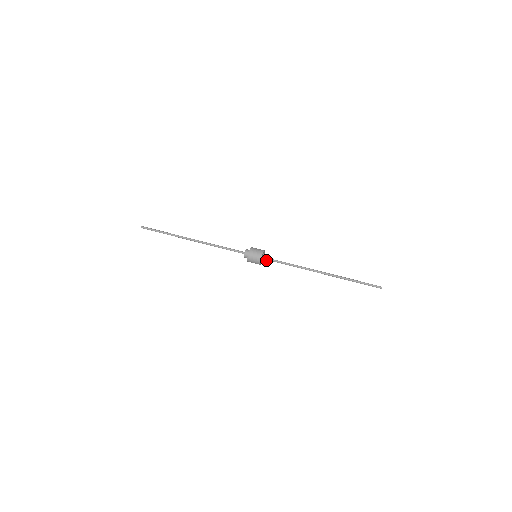
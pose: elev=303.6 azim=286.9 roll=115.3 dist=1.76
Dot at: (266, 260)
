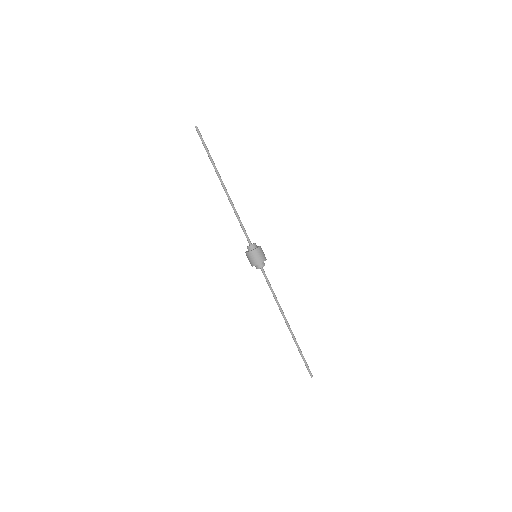
Dot at: occluded
